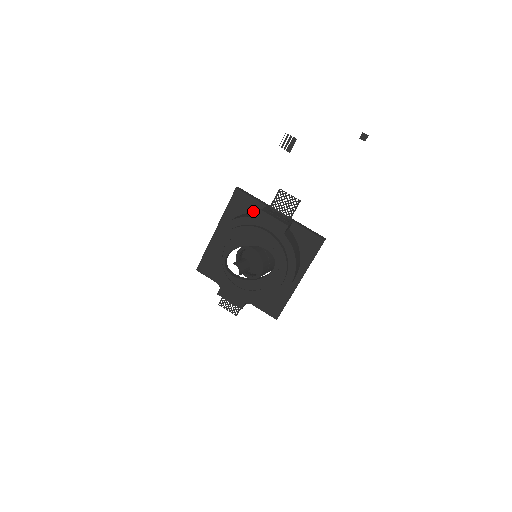
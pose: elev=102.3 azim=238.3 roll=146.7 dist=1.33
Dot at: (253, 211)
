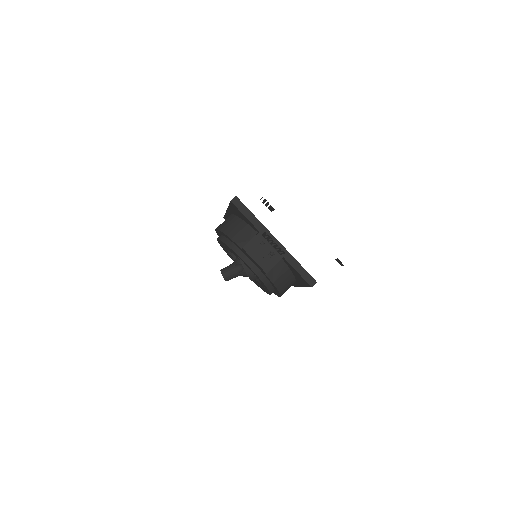
Dot at: (250, 225)
